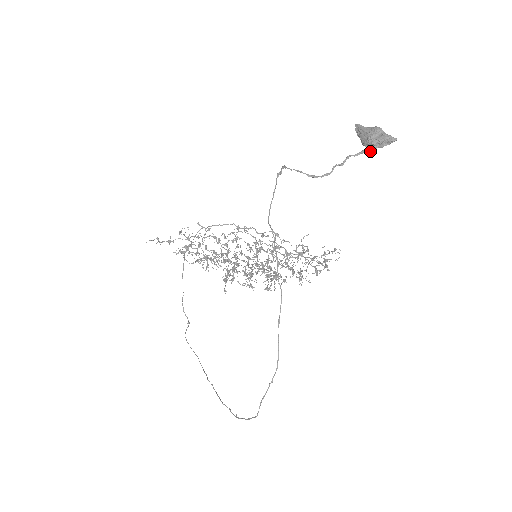
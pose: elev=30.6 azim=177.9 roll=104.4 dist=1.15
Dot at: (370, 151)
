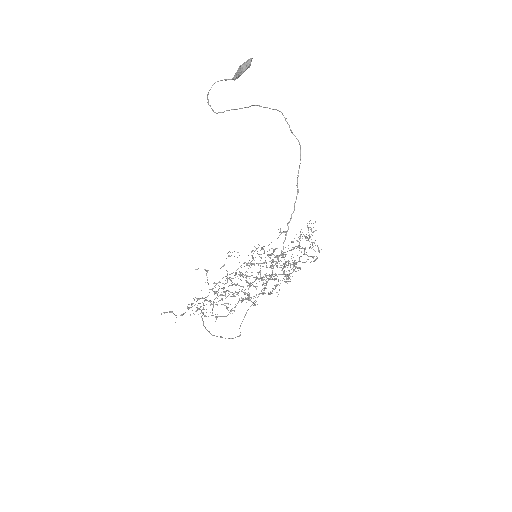
Dot at: (245, 69)
